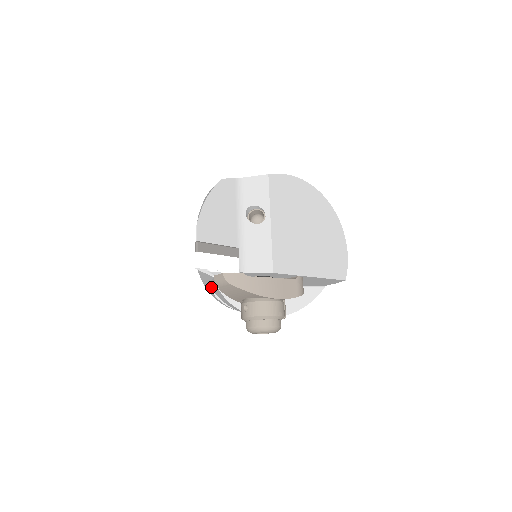
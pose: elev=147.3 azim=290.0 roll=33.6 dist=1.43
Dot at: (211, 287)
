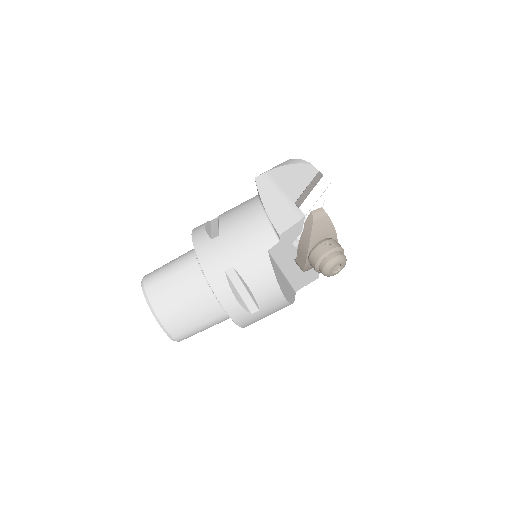
Dot at: (241, 267)
